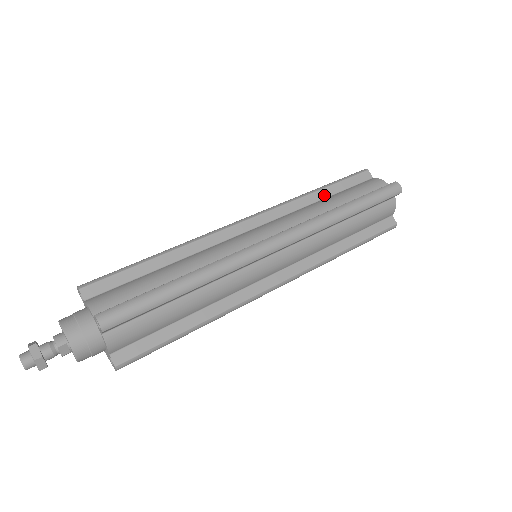
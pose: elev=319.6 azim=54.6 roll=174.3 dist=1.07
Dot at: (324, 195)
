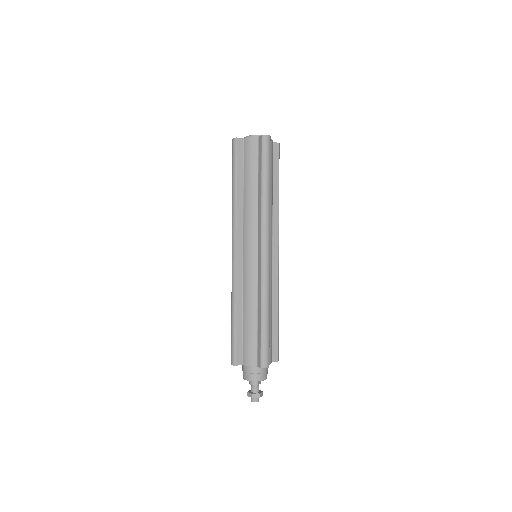
Dot at: (241, 187)
